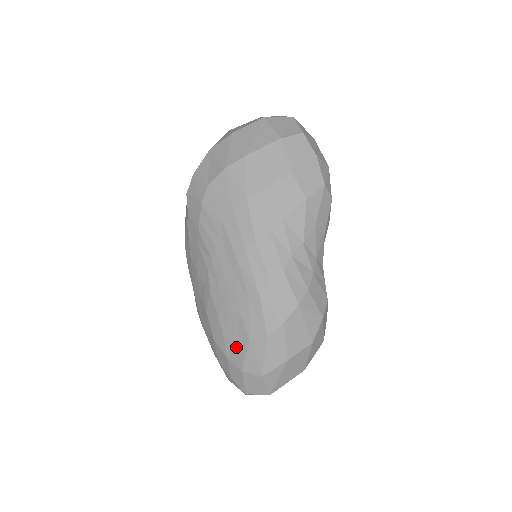
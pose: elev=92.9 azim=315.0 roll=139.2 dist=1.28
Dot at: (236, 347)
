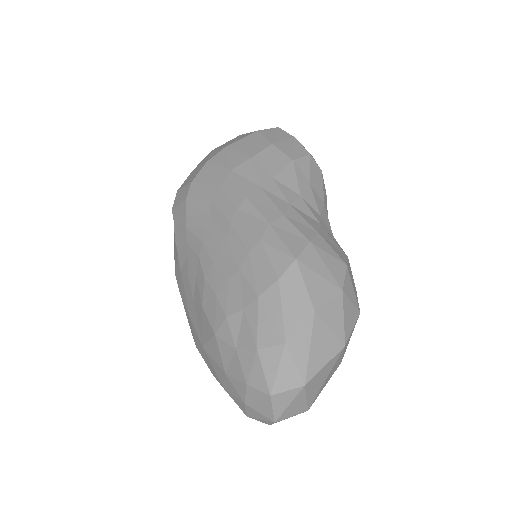
Dot at: (243, 320)
